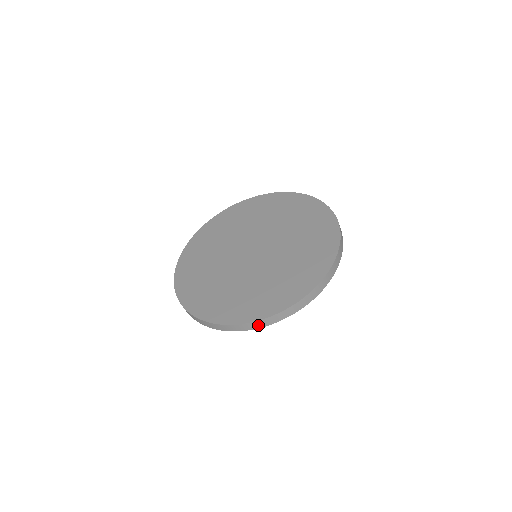
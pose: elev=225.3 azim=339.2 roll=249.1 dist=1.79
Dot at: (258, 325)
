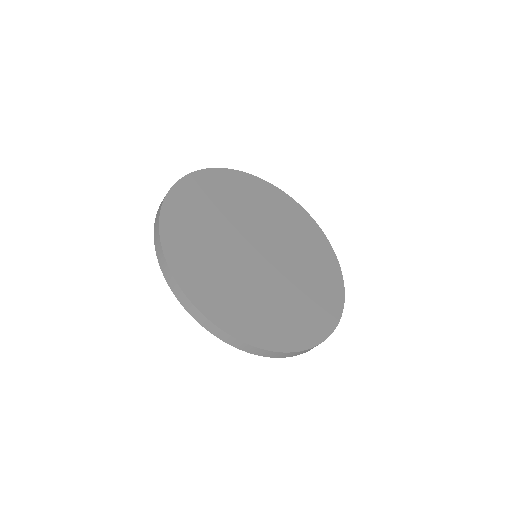
Dot at: occluded
